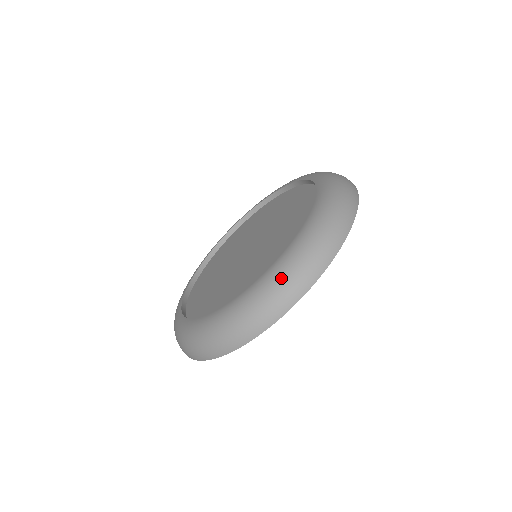
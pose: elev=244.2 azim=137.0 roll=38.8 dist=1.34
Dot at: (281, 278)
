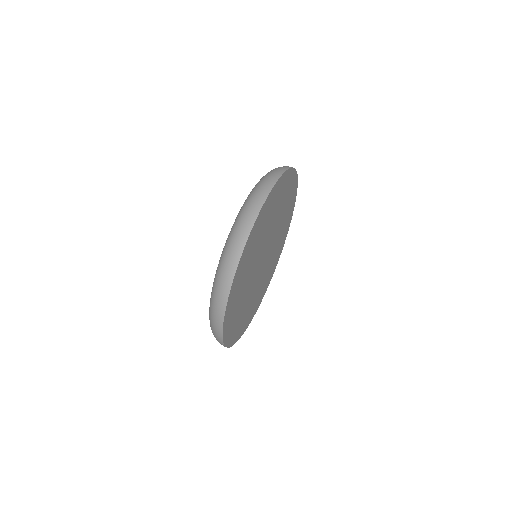
Dot at: (223, 257)
